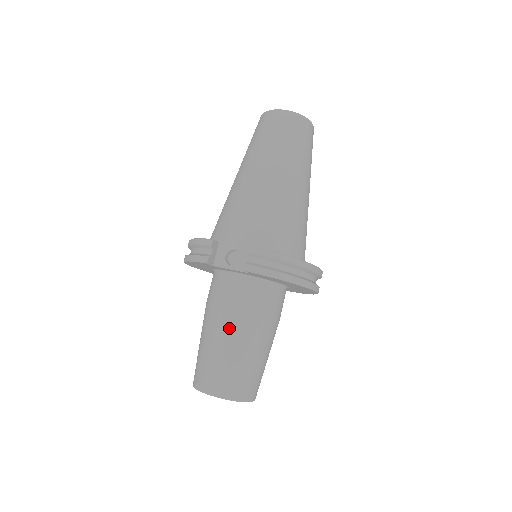
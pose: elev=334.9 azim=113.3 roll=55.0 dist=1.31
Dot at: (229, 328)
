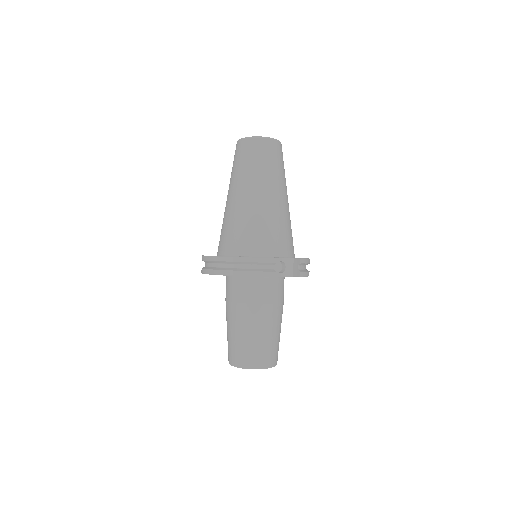
Dot at: (274, 318)
